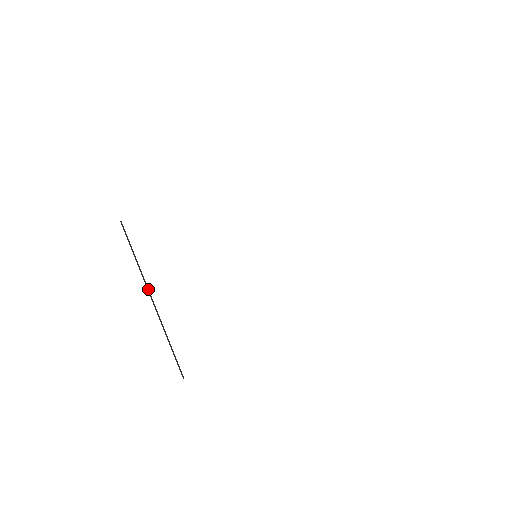
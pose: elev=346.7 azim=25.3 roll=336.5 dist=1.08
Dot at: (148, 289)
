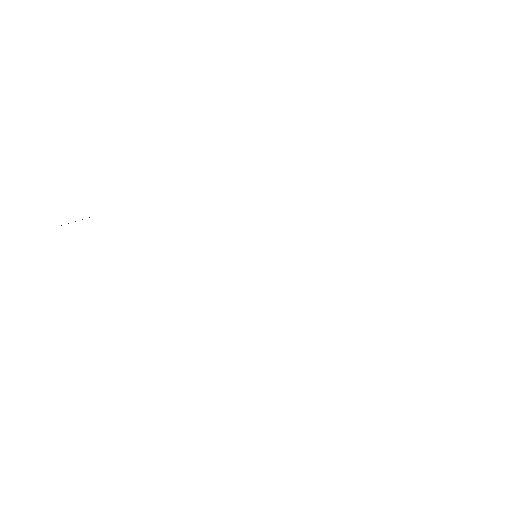
Dot at: occluded
